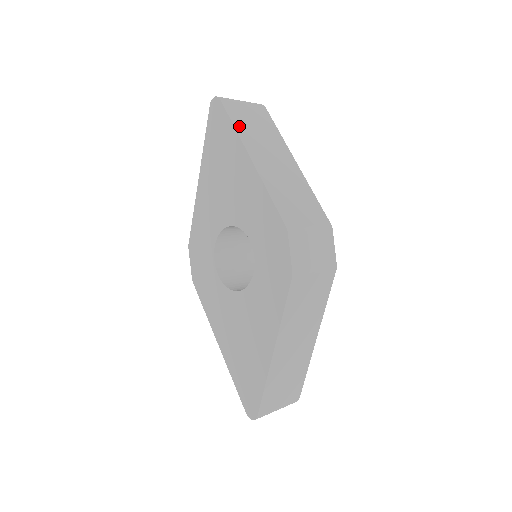
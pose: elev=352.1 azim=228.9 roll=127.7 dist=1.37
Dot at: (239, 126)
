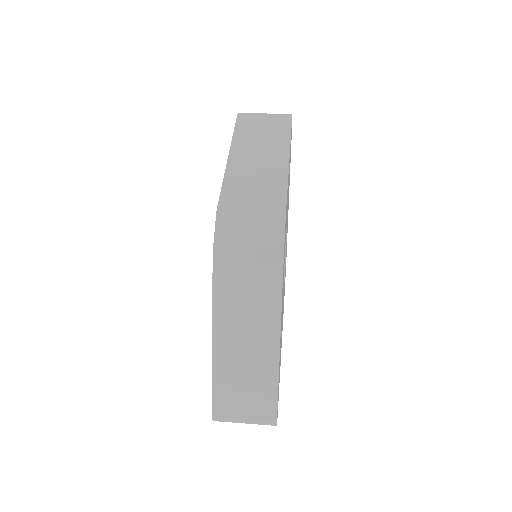
Dot at: (240, 132)
